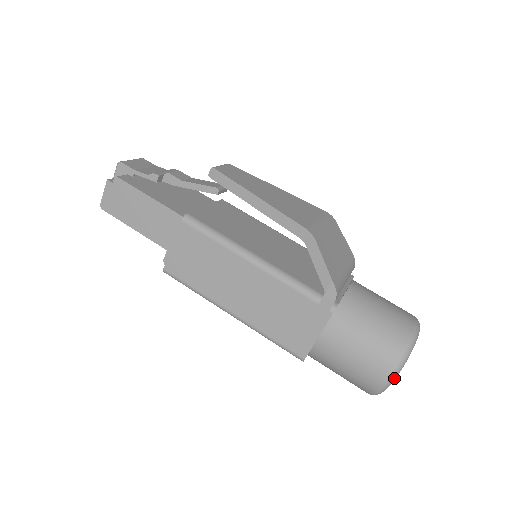
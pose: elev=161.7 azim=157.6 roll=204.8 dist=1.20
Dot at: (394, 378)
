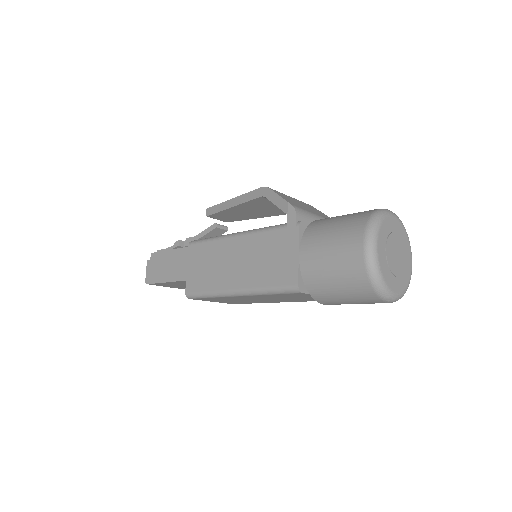
Dot at: (373, 244)
